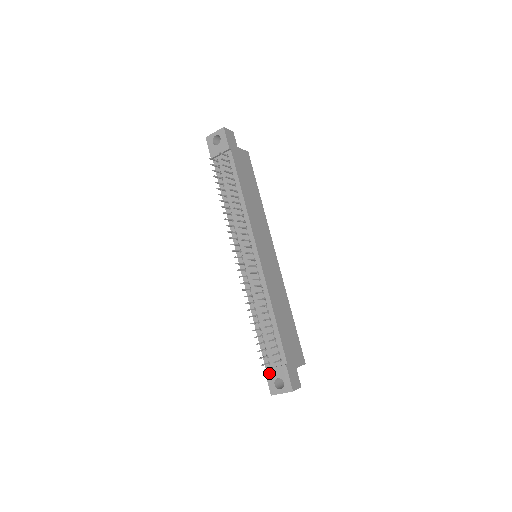
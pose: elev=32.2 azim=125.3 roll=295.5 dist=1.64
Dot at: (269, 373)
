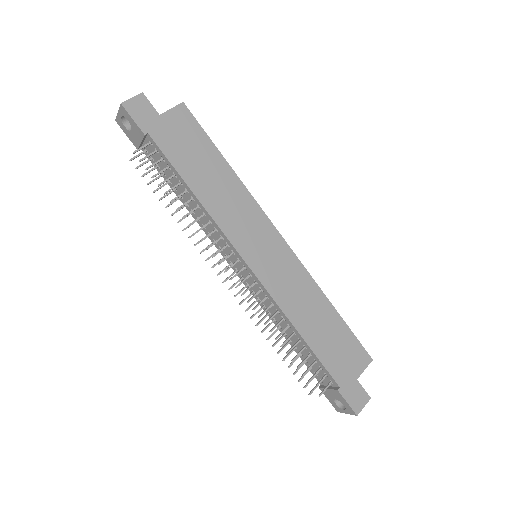
Dot at: (325, 392)
